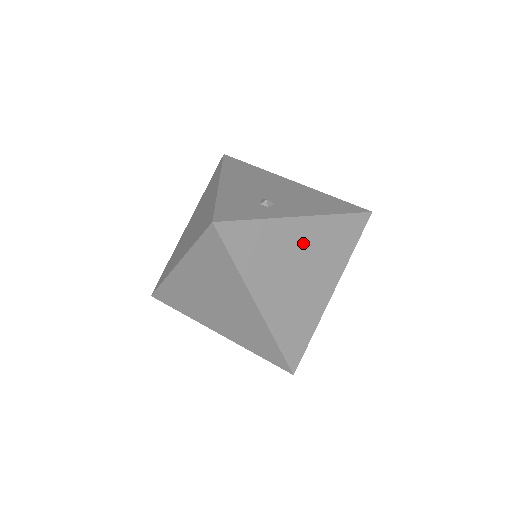
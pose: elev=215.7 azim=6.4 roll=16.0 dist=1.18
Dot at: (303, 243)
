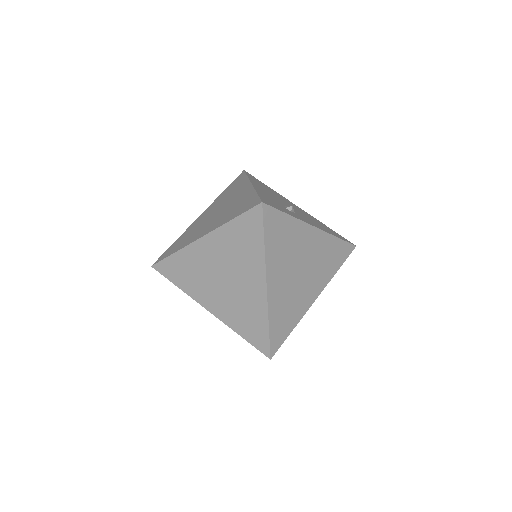
Dot at: (310, 249)
